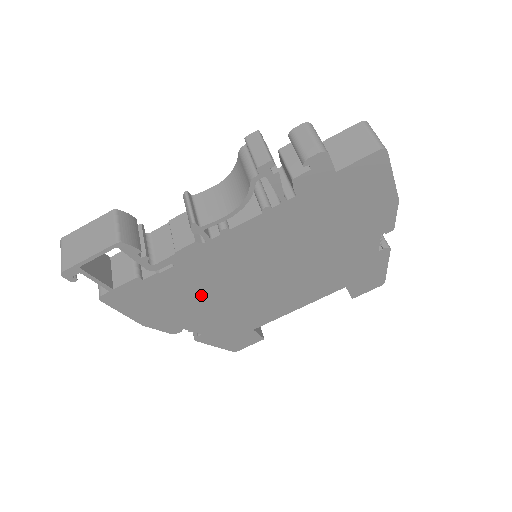
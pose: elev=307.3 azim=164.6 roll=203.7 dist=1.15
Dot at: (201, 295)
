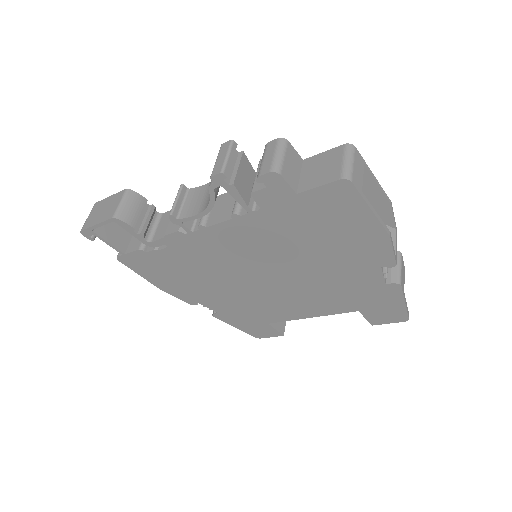
Dot at: (203, 278)
